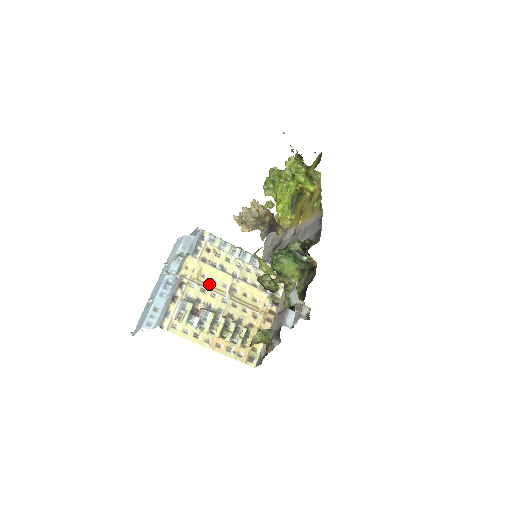
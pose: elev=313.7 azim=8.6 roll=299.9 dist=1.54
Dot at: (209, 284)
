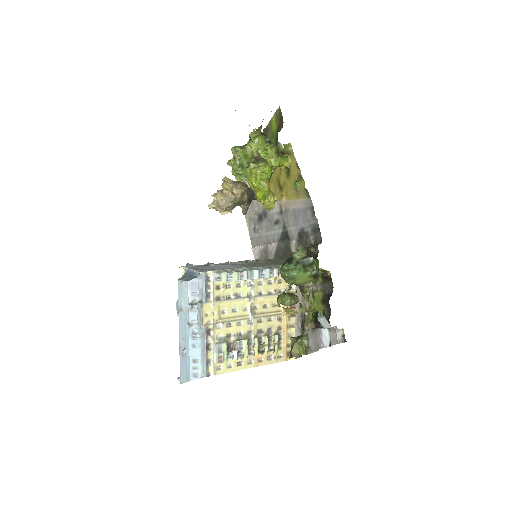
Dot at: (231, 316)
